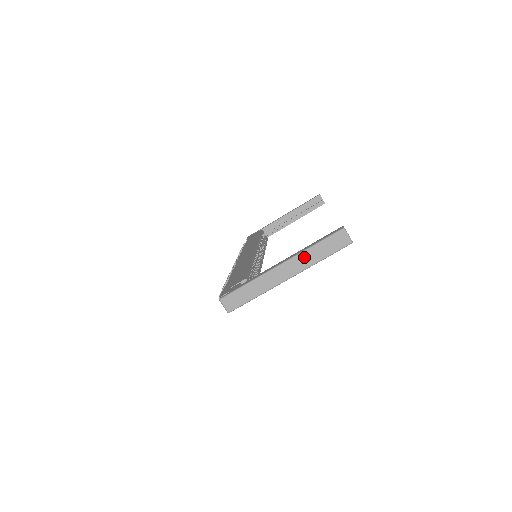
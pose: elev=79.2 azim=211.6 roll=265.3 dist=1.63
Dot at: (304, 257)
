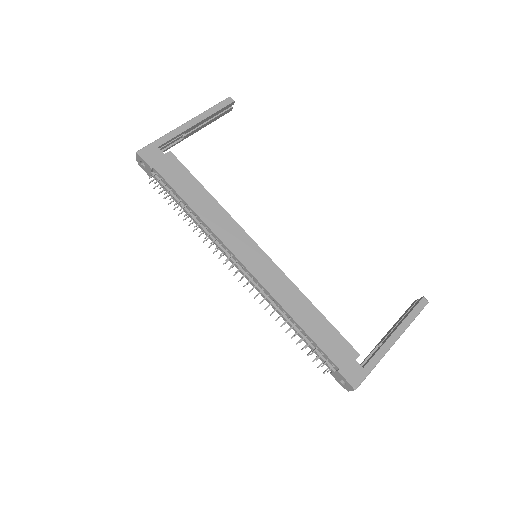
Dot at: (404, 330)
